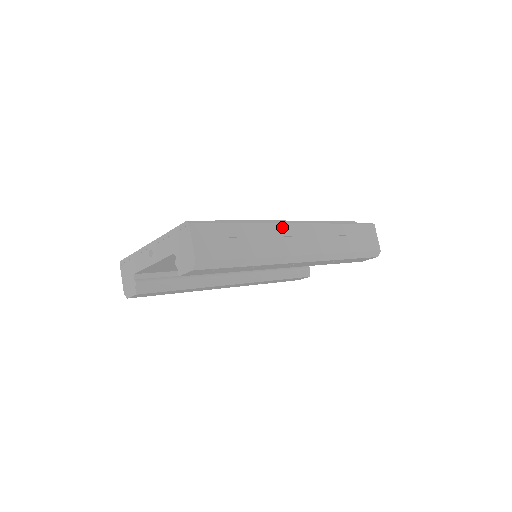
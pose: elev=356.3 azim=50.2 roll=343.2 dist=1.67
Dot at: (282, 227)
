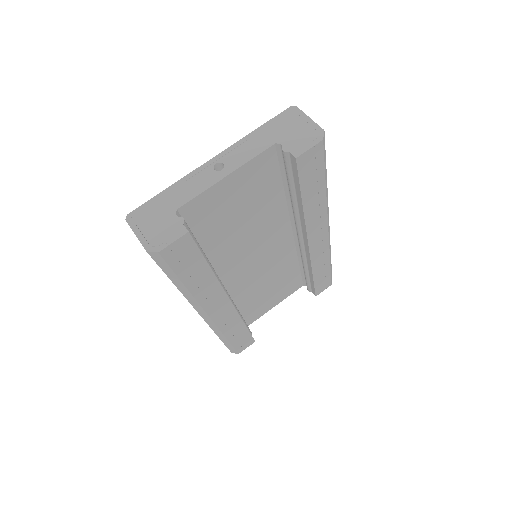
Dot at: occluded
